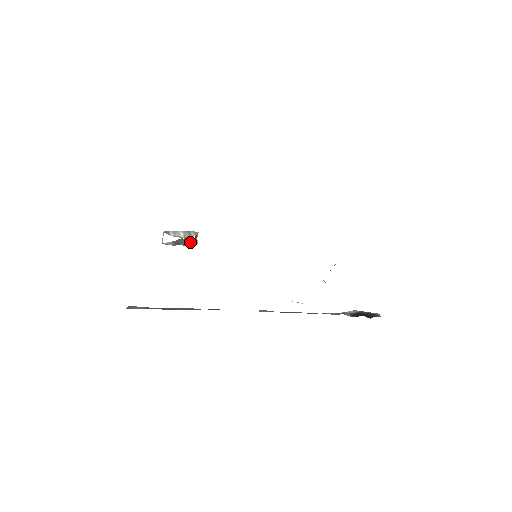
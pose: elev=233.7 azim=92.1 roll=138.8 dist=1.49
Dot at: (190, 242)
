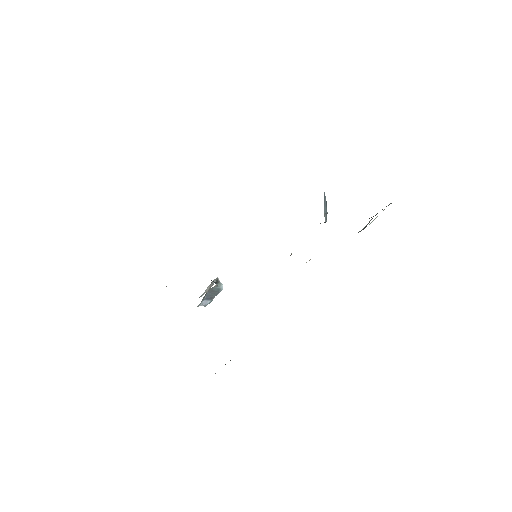
Dot at: (215, 289)
